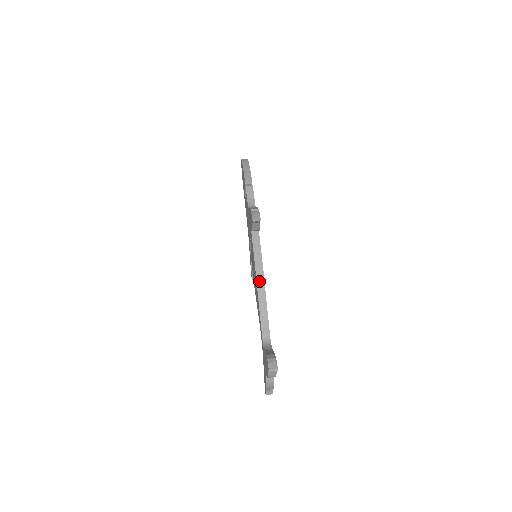
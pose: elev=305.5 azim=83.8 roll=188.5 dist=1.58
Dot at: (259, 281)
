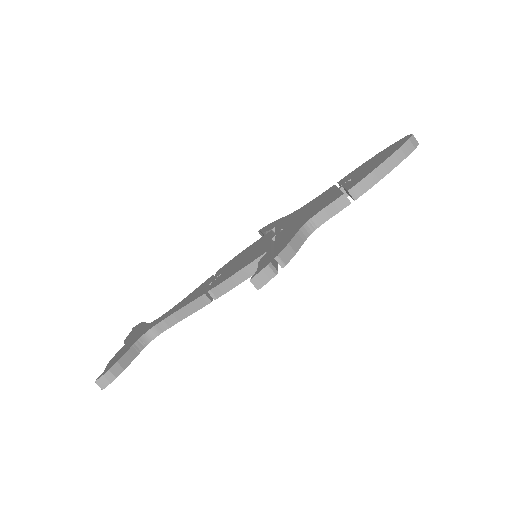
Dot at: (212, 292)
